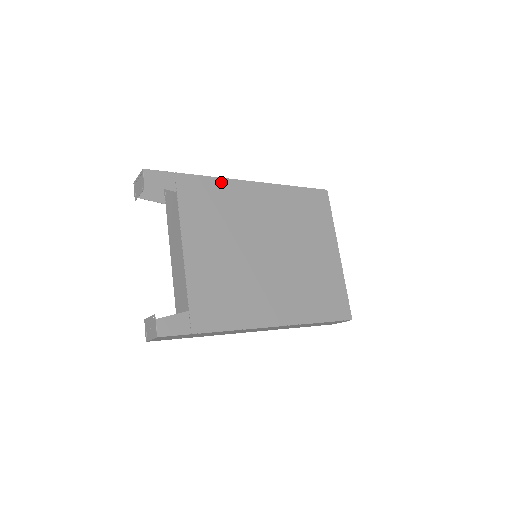
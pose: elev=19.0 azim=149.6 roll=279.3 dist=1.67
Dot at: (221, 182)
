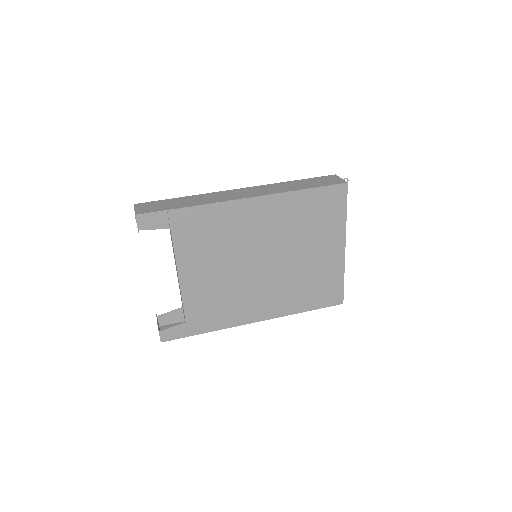
Dot at: (217, 207)
